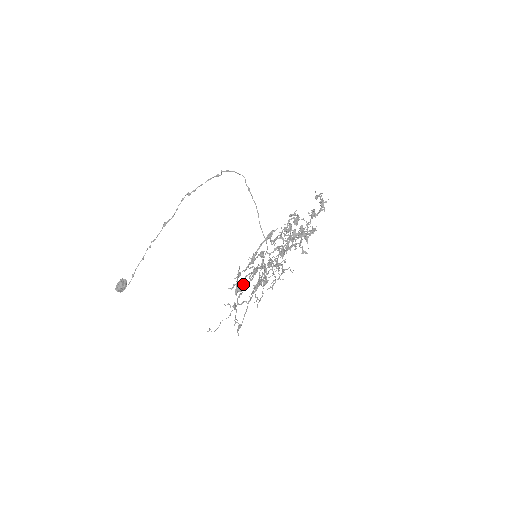
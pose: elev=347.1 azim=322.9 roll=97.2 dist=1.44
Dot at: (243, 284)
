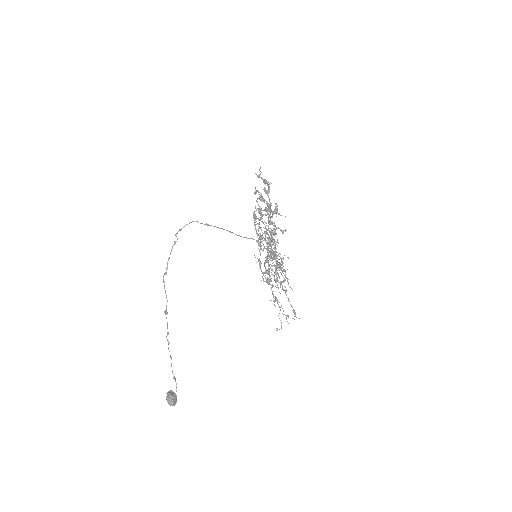
Dot at: (268, 272)
